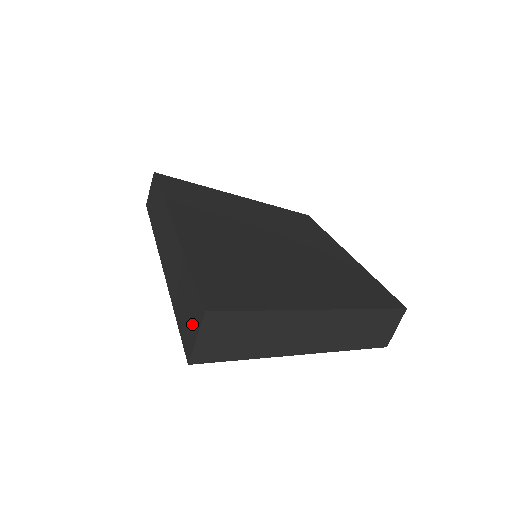
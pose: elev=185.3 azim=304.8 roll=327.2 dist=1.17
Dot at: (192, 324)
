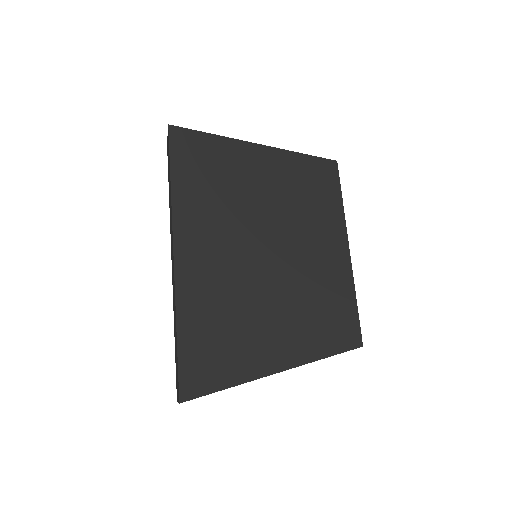
Dot at: (177, 387)
